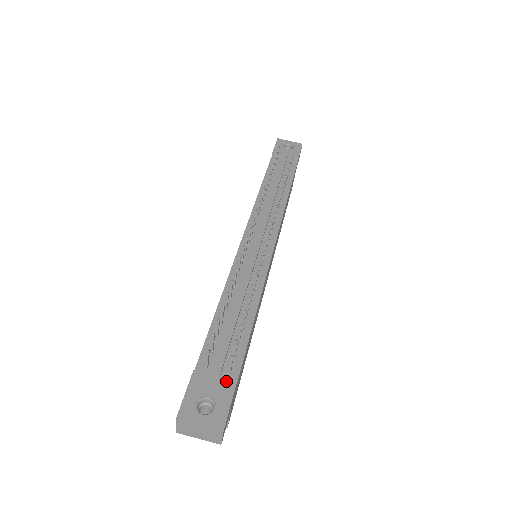
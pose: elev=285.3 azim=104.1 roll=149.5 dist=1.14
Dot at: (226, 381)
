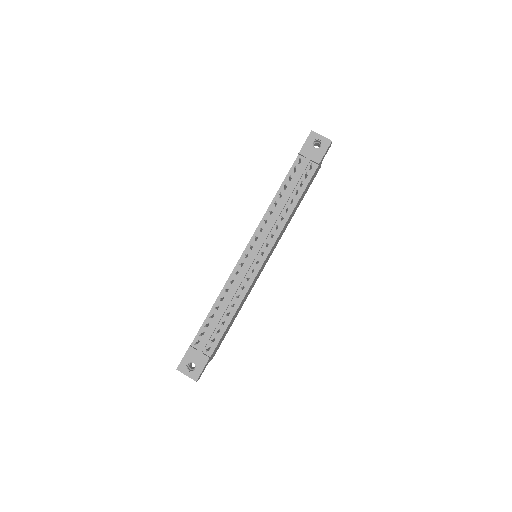
Dot at: (204, 356)
